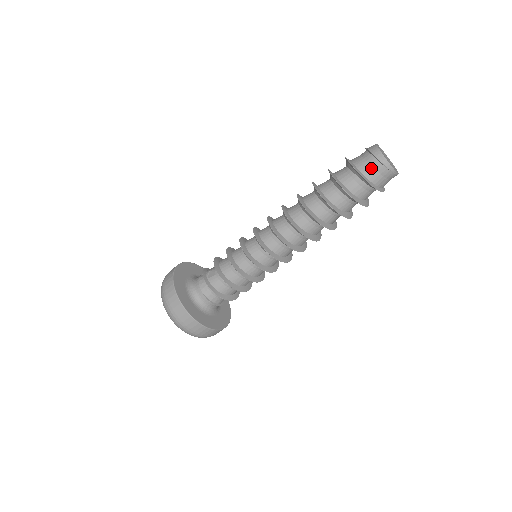
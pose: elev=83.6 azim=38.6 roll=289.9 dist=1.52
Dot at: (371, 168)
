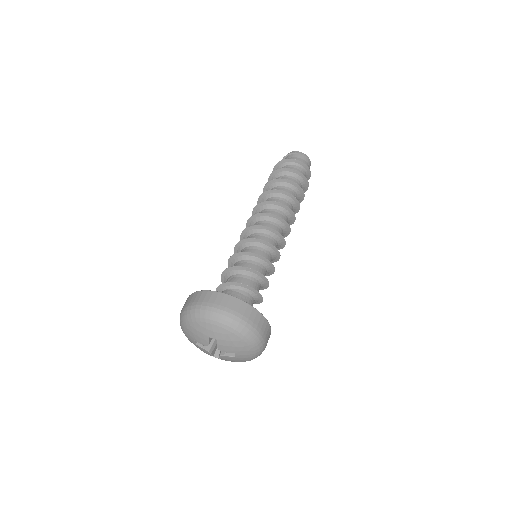
Dot at: (293, 158)
